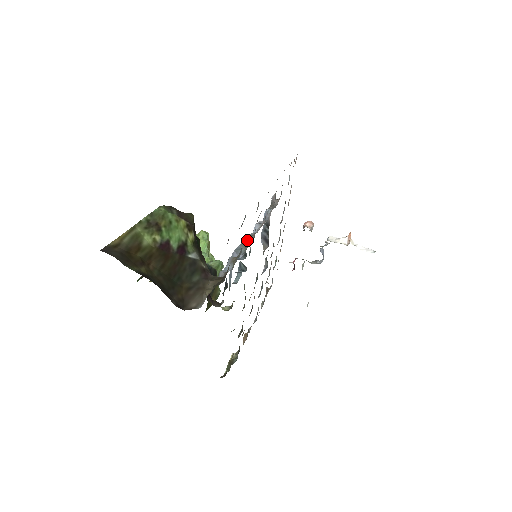
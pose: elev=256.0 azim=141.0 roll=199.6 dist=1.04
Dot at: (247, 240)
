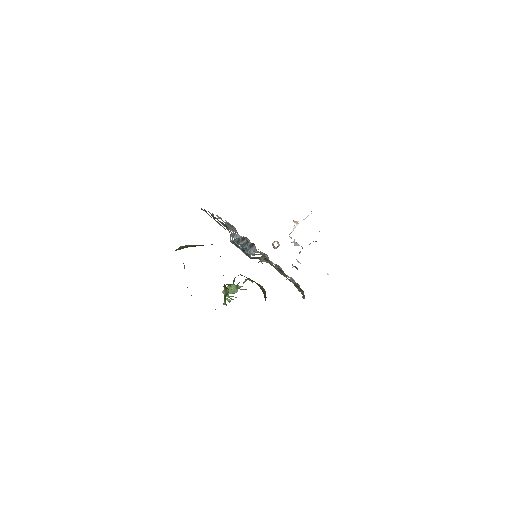
Dot at: (232, 235)
